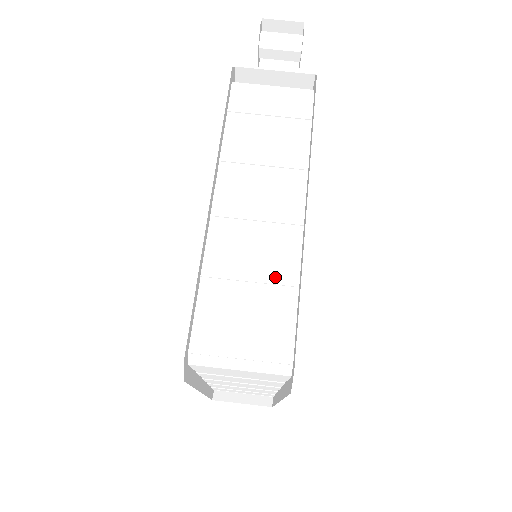
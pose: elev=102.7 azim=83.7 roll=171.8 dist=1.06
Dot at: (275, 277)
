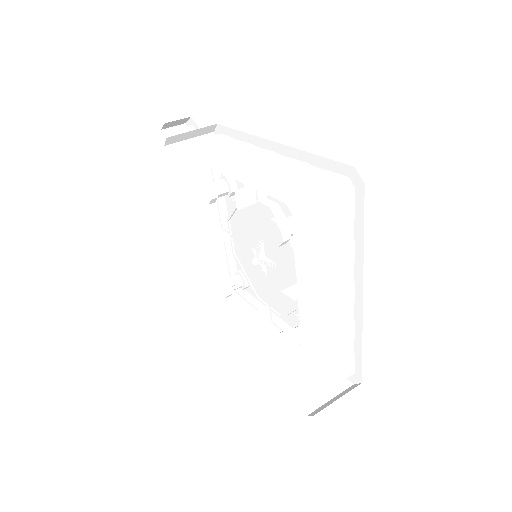
Dot at: (292, 168)
